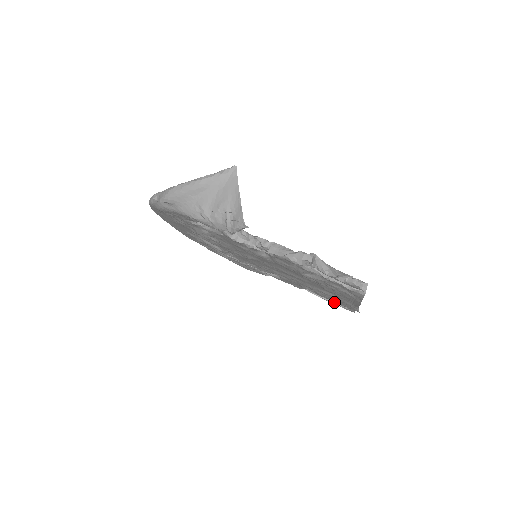
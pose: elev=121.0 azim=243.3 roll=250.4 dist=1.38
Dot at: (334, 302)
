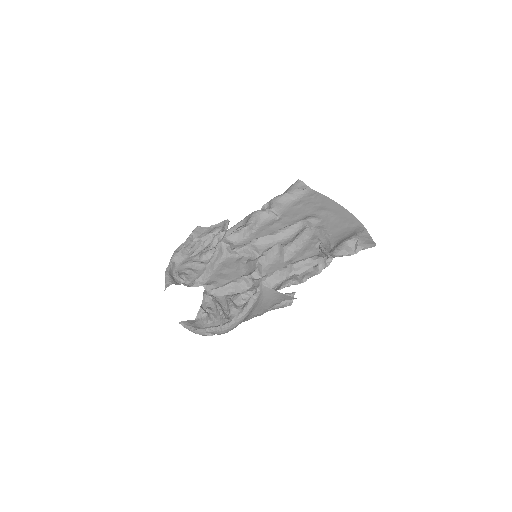
Dot at: occluded
